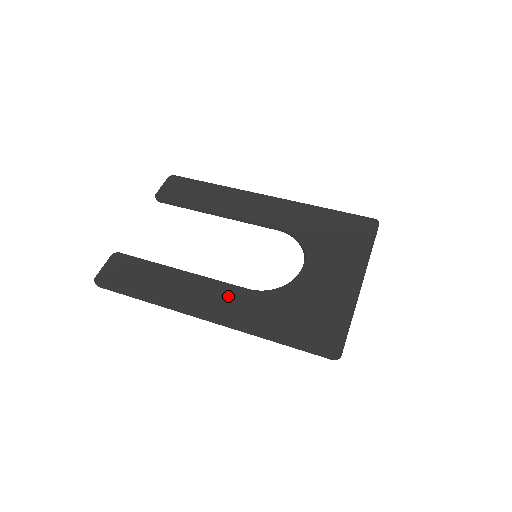
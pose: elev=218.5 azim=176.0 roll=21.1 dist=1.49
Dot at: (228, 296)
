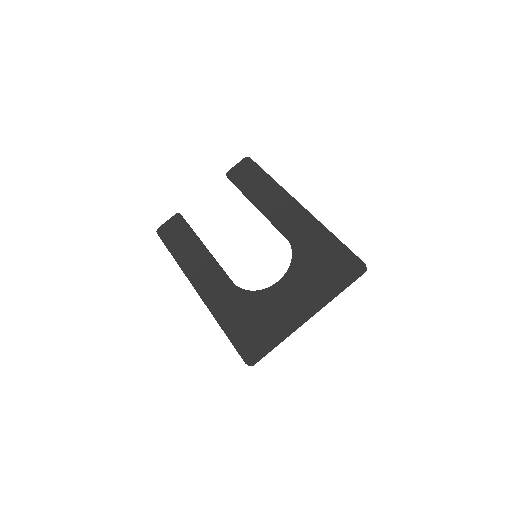
Dot at: (217, 280)
